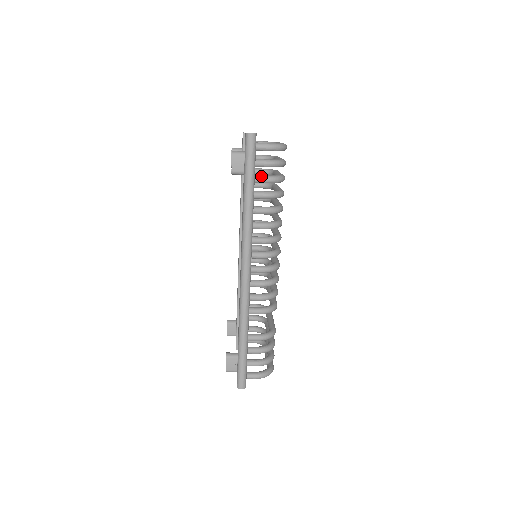
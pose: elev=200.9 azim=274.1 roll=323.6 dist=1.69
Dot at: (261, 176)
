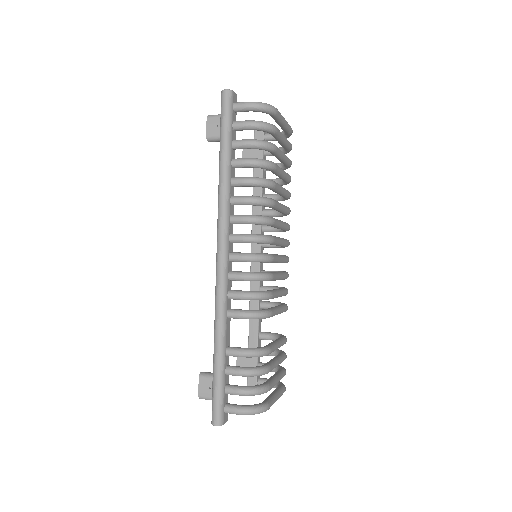
Dot at: (240, 140)
